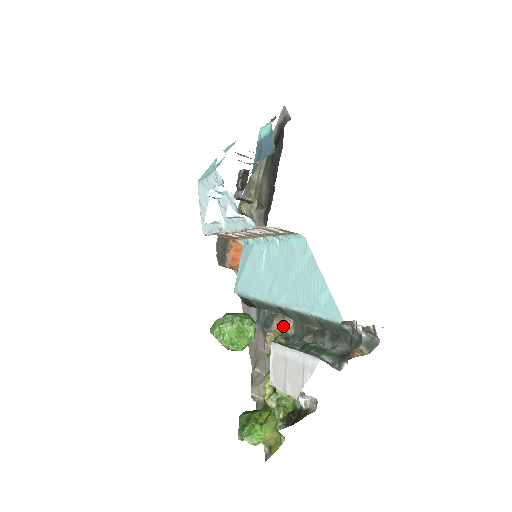
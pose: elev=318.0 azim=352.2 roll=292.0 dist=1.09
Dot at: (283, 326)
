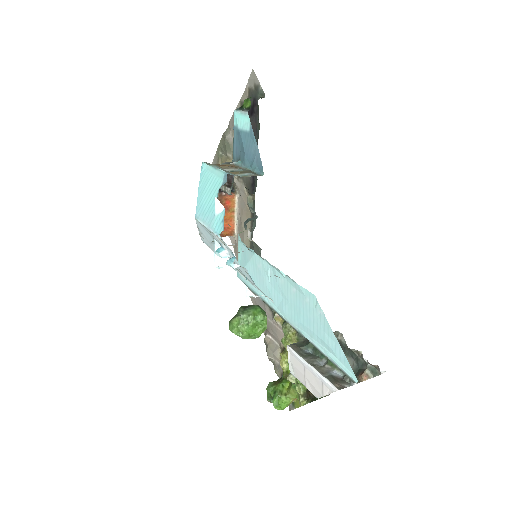
Dot at: occluded
